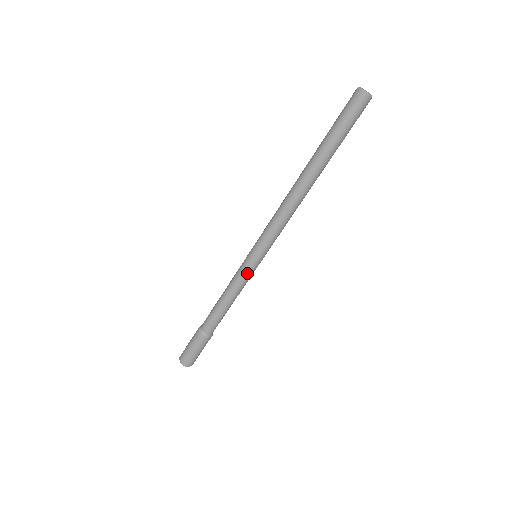
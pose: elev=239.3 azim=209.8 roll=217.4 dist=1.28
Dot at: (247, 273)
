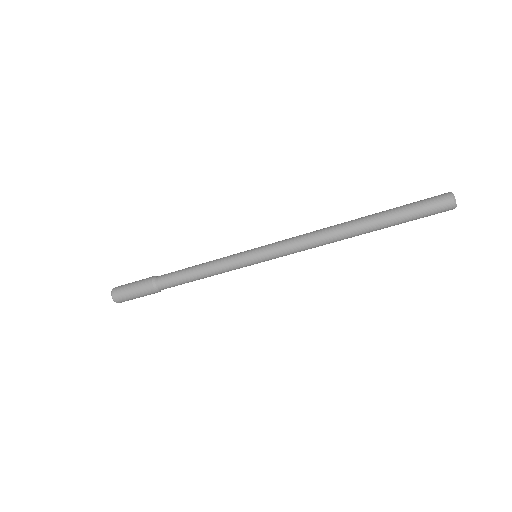
Dot at: occluded
